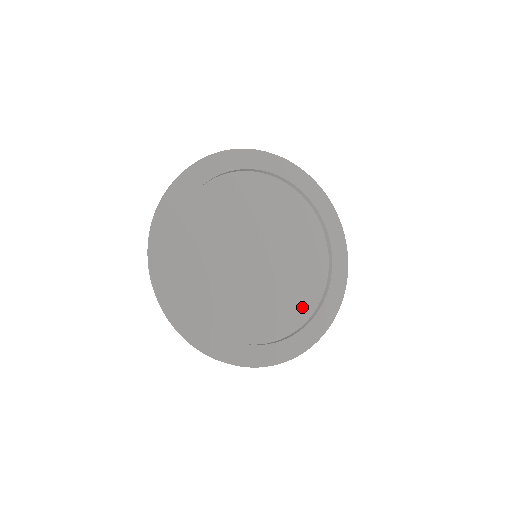
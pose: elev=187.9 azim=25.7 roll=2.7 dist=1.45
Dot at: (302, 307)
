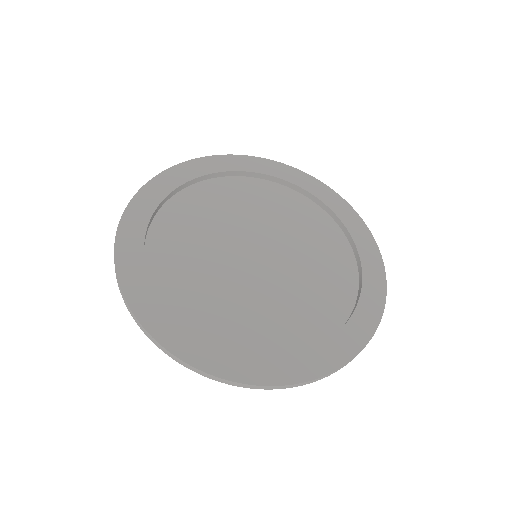
Dot at: (255, 339)
